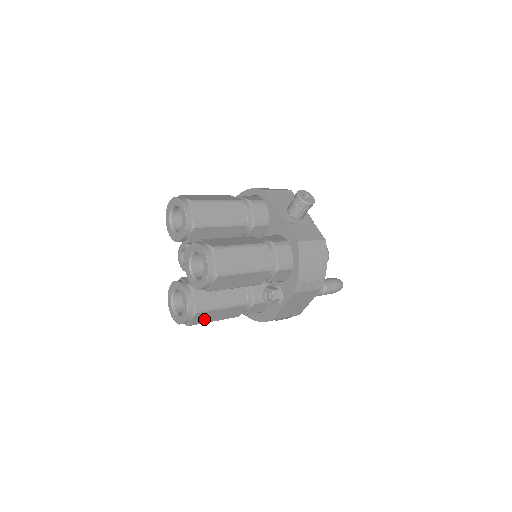
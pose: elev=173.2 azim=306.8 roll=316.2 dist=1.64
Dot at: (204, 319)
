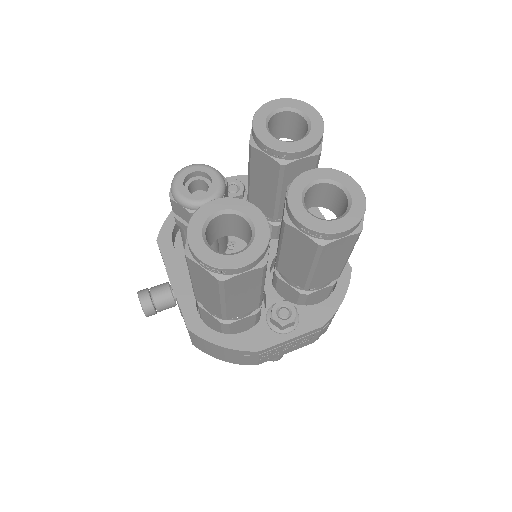
Dot at: (237, 287)
